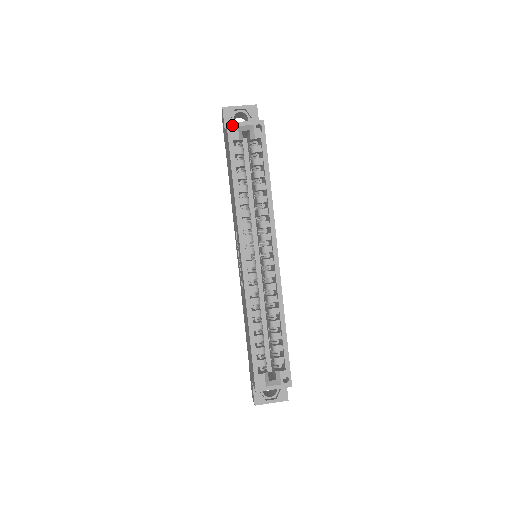
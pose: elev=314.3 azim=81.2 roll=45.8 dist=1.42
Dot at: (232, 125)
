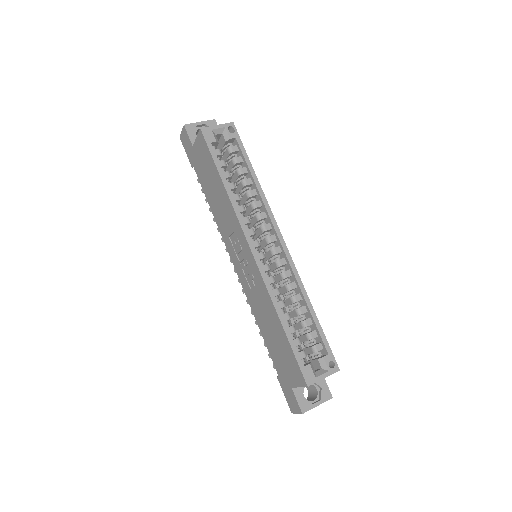
Dot at: (206, 129)
